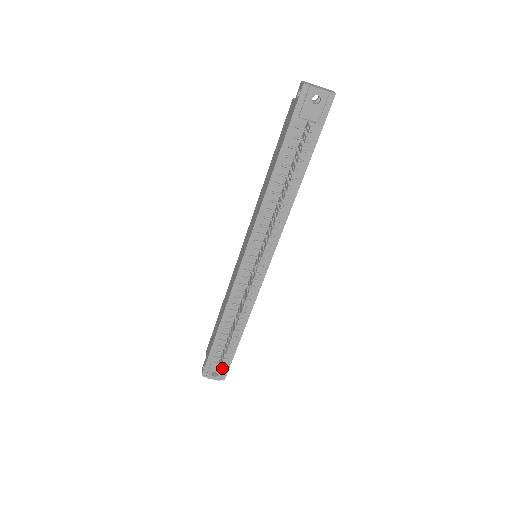
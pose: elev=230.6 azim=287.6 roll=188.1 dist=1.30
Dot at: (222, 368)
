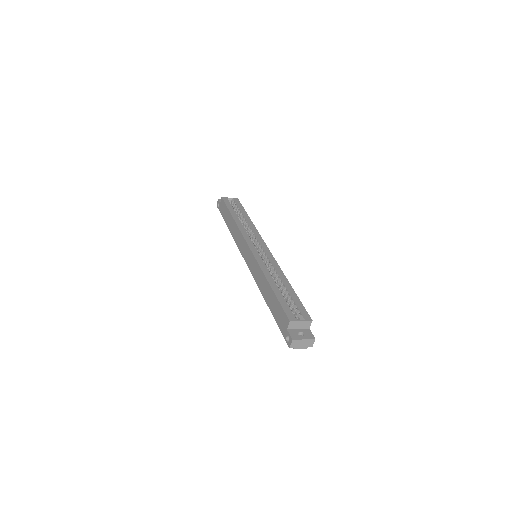
Dot at: occluded
